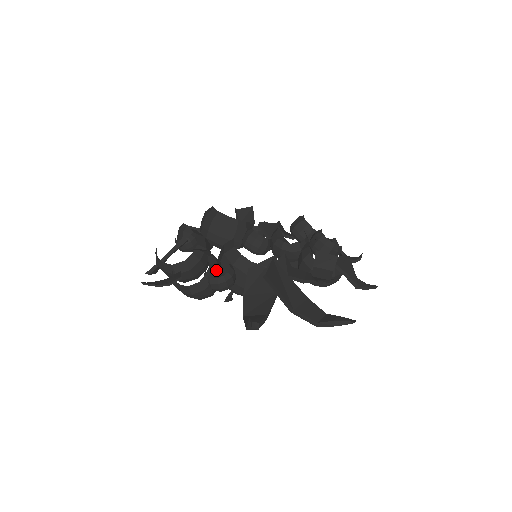
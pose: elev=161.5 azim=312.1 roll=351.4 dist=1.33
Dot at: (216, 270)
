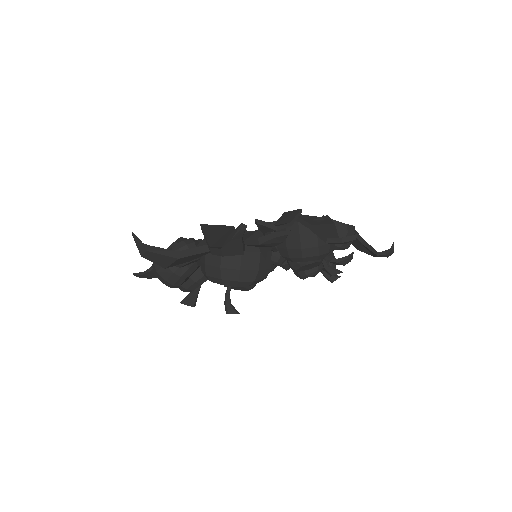
Dot at: occluded
